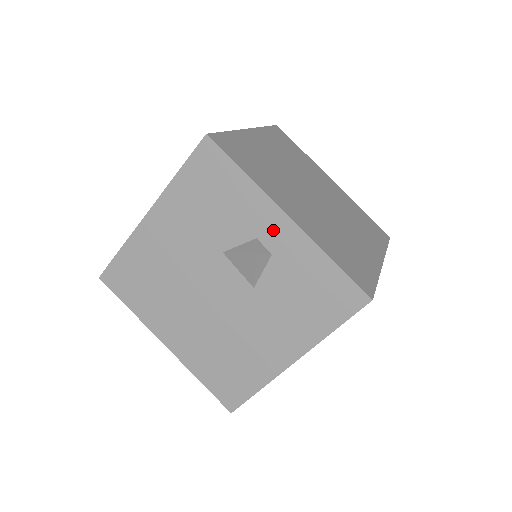
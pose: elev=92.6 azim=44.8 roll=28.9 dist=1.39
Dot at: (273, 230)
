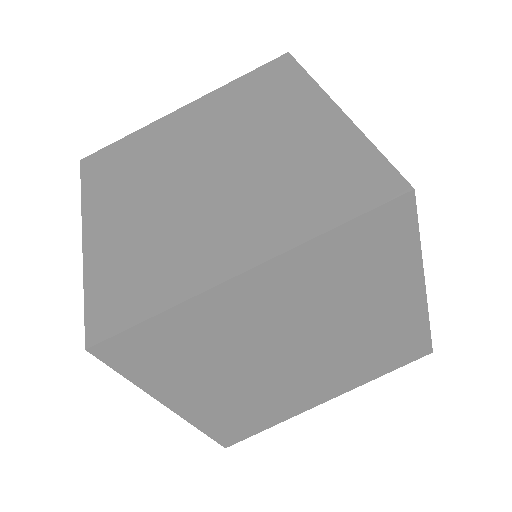
Dot at: occluded
